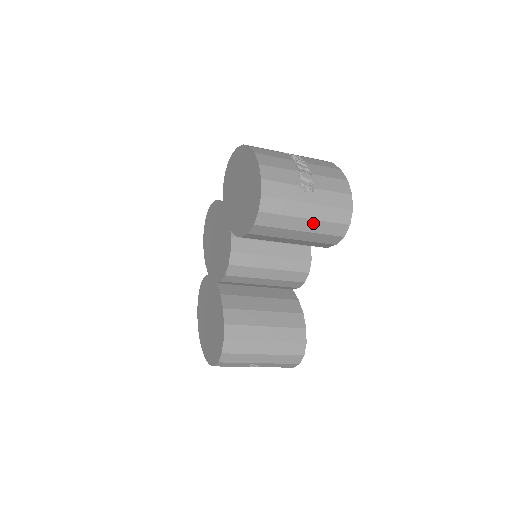
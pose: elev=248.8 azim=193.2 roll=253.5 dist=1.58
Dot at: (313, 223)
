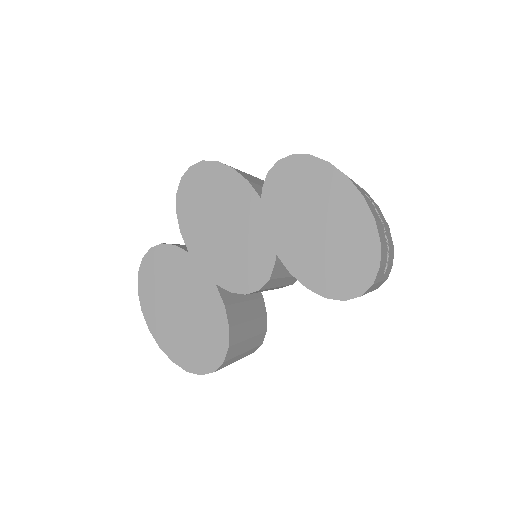
Dot at: occluded
